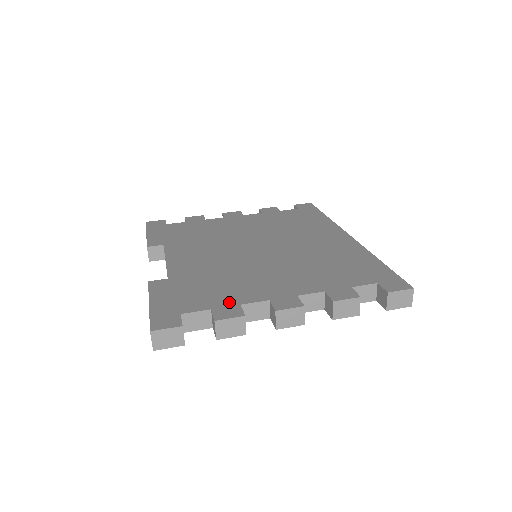
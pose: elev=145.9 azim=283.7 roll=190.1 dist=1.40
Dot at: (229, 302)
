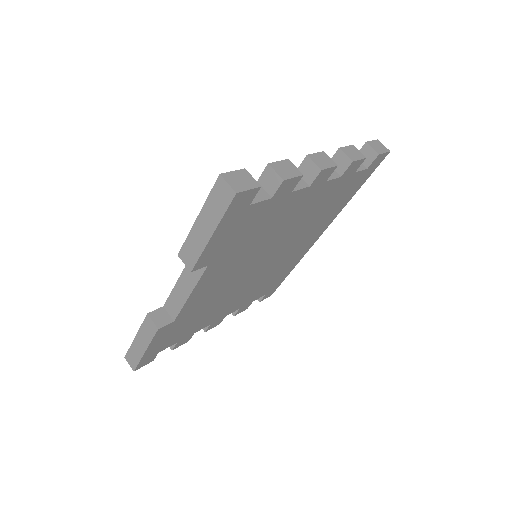
Dot at: occluded
